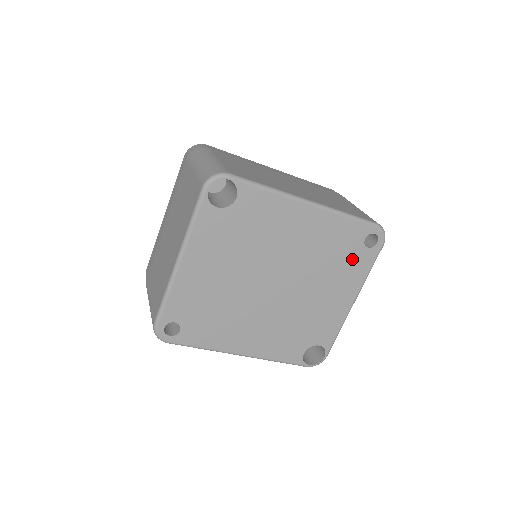
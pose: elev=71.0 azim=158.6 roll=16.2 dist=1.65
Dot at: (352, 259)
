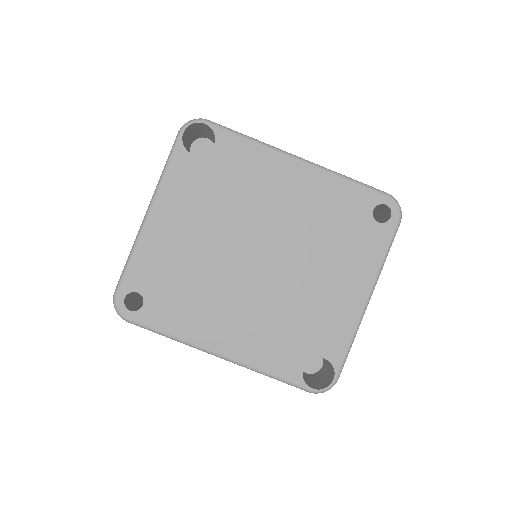
Dot at: (359, 236)
